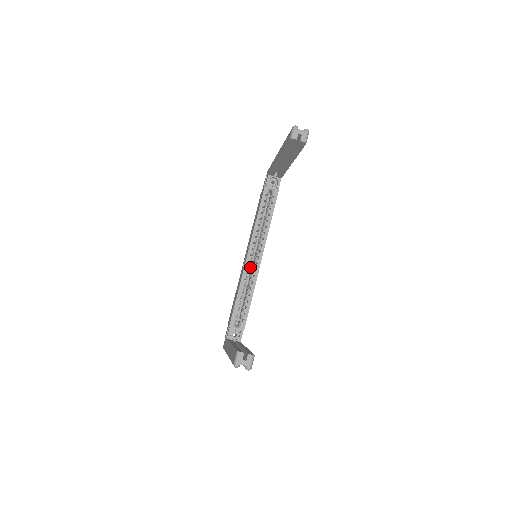
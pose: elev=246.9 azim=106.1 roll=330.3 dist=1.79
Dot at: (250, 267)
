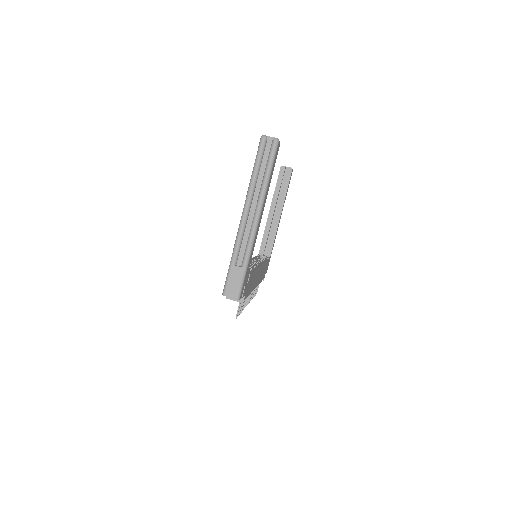
Dot at: occluded
